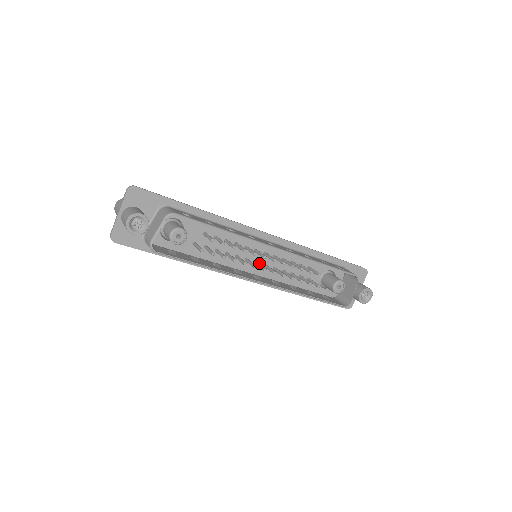
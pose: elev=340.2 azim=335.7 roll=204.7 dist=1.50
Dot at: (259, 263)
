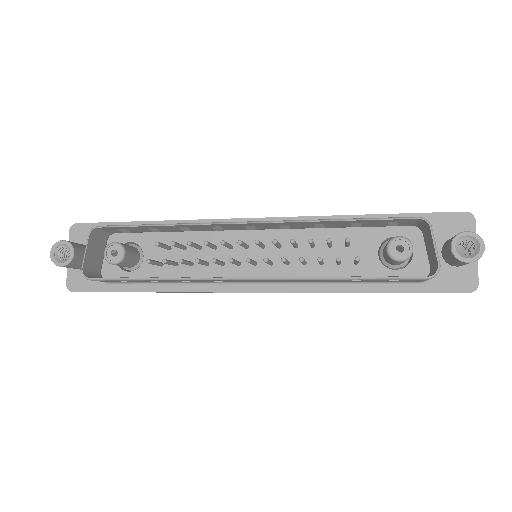
Dot at: (261, 263)
